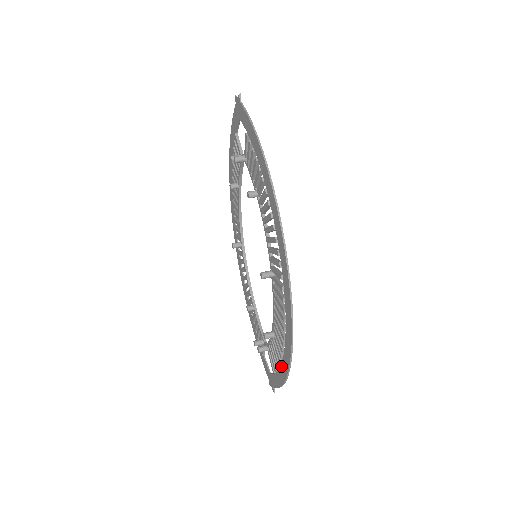
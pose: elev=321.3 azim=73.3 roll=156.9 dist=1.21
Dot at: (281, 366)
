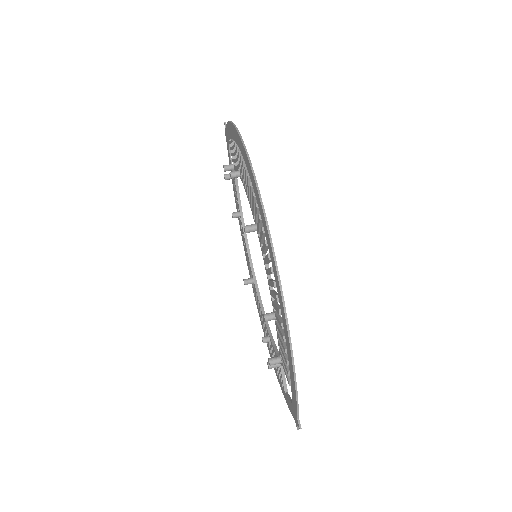
Dot at: (286, 345)
